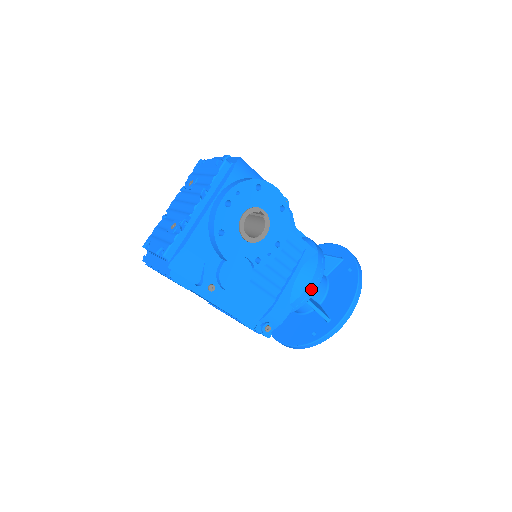
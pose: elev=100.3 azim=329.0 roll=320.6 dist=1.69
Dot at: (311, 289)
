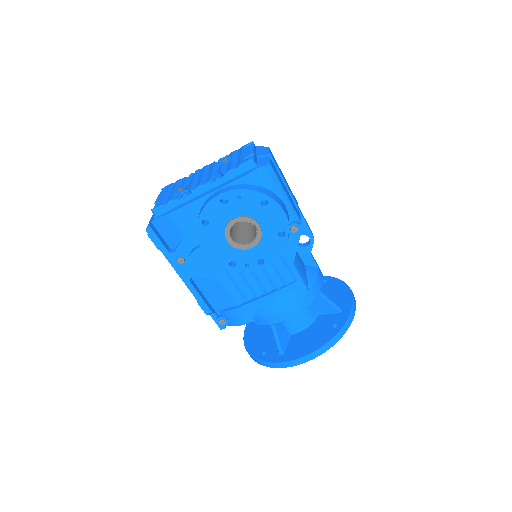
Dot at: (277, 318)
